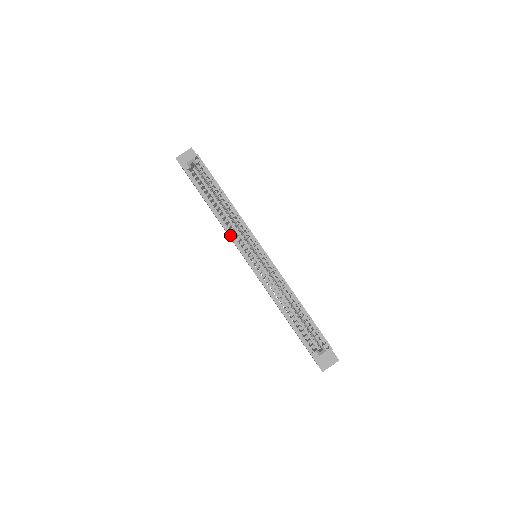
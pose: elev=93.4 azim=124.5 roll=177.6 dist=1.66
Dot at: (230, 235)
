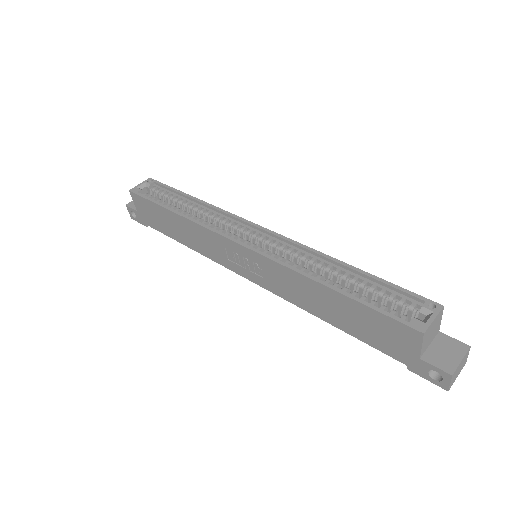
Dot at: (208, 227)
